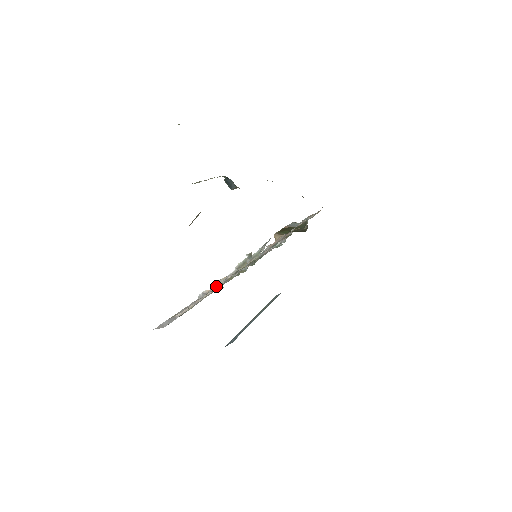
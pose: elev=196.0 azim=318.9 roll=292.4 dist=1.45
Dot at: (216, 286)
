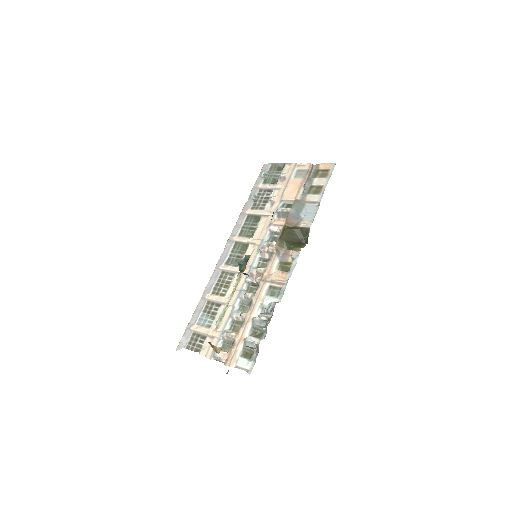
Dot at: (226, 339)
